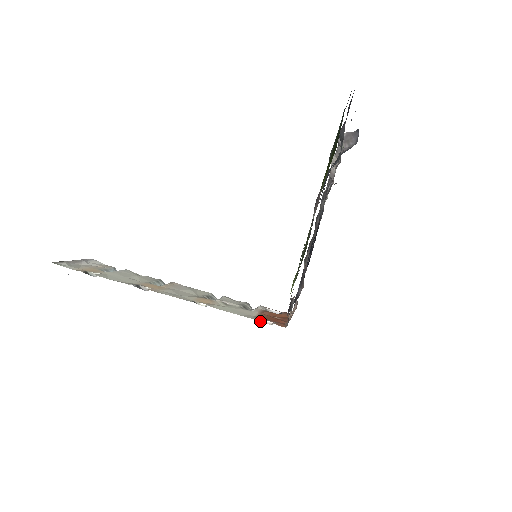
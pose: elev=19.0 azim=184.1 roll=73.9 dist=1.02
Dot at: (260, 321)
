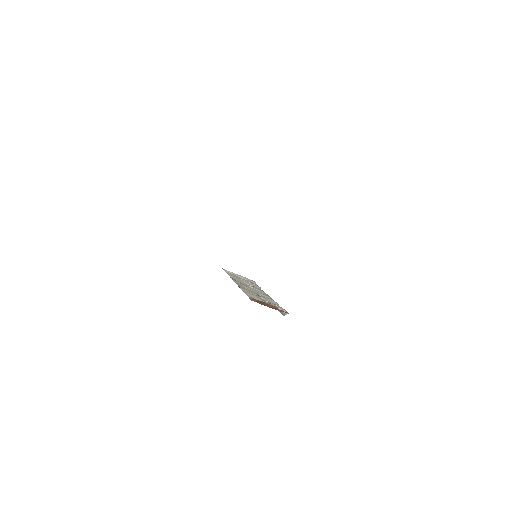
Dot at: occluded
